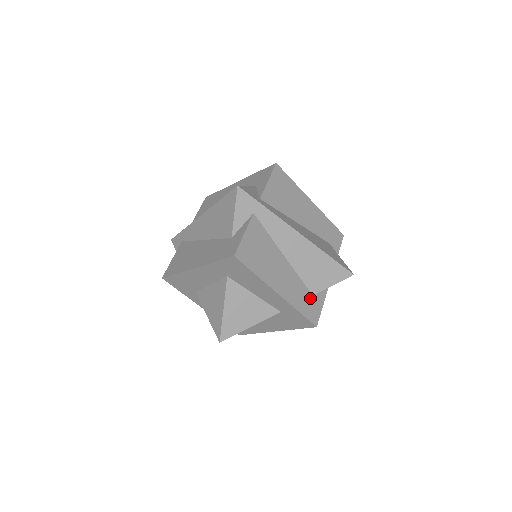
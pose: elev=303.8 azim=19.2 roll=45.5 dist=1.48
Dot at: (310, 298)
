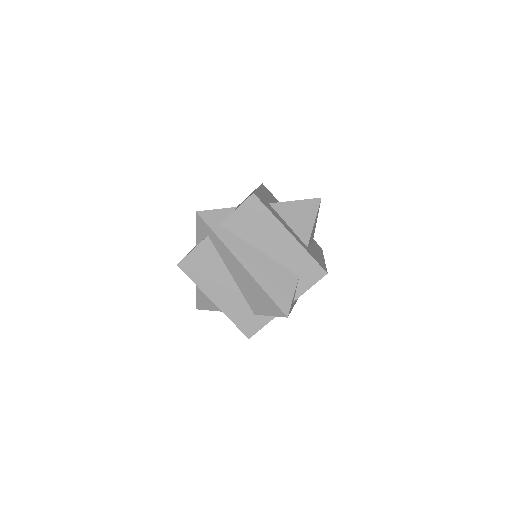
Dot at: (250, 315)
